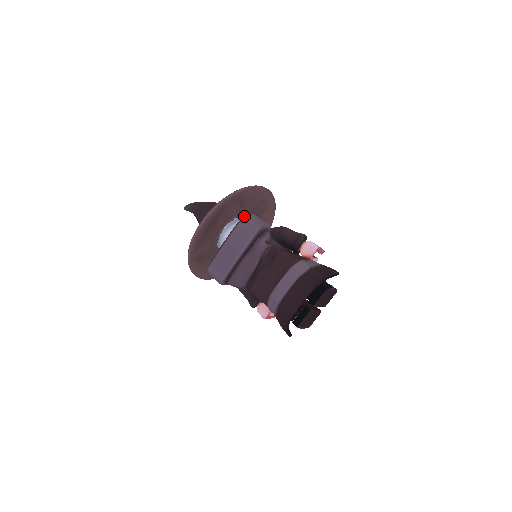
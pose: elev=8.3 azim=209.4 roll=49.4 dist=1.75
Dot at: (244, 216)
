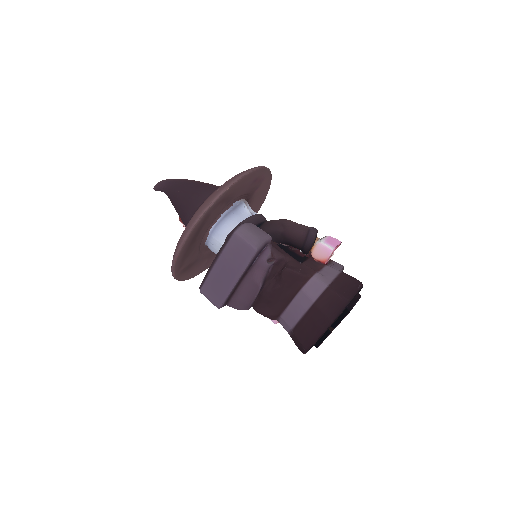
Dot at: (234, 233)
